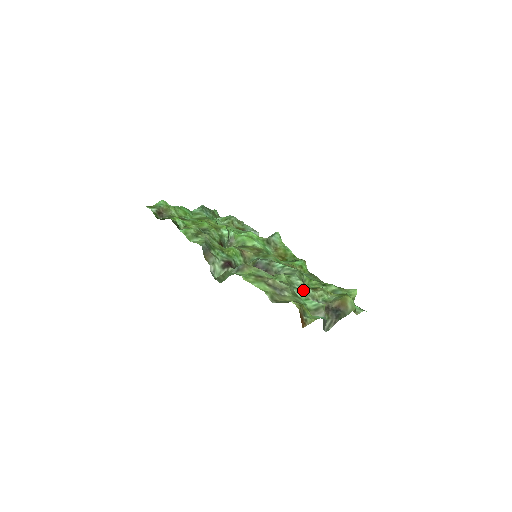
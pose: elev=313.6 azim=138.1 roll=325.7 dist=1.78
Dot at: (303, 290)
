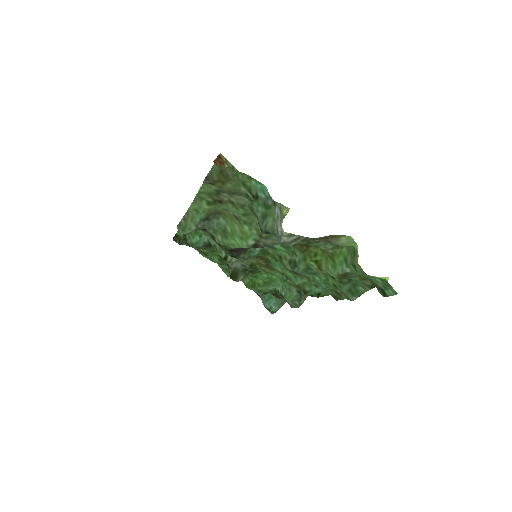
Dot at: occluded
